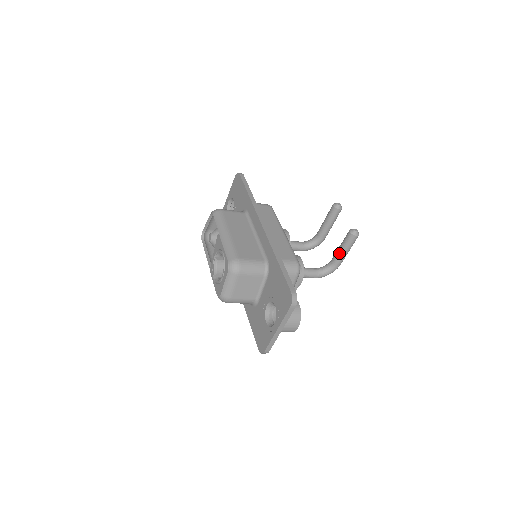
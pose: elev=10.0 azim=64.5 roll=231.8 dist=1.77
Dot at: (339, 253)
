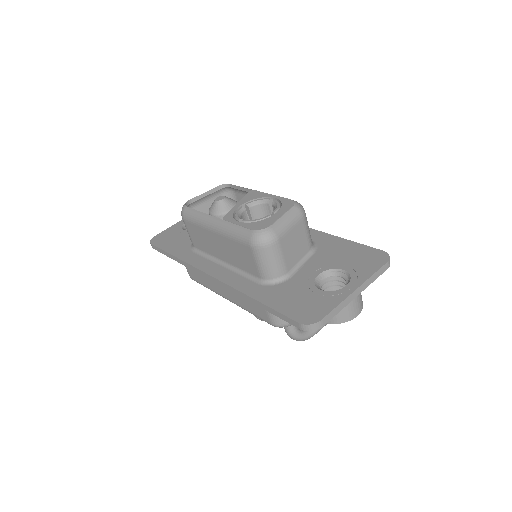
Dot at: occluded
